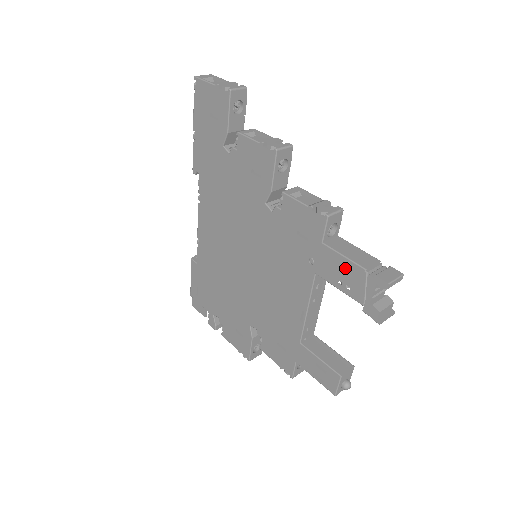
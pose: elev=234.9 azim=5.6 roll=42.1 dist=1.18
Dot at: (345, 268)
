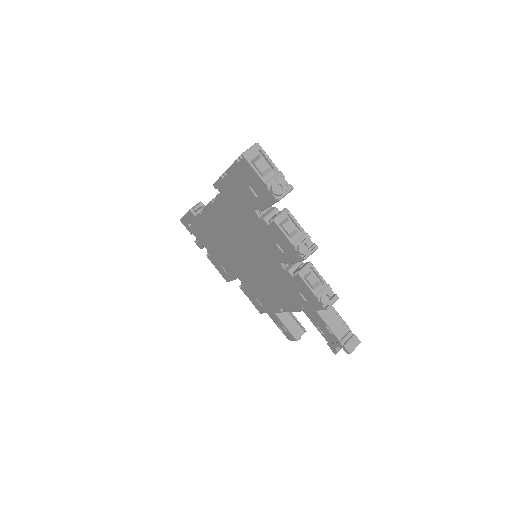
Dot at: (326, 329)
